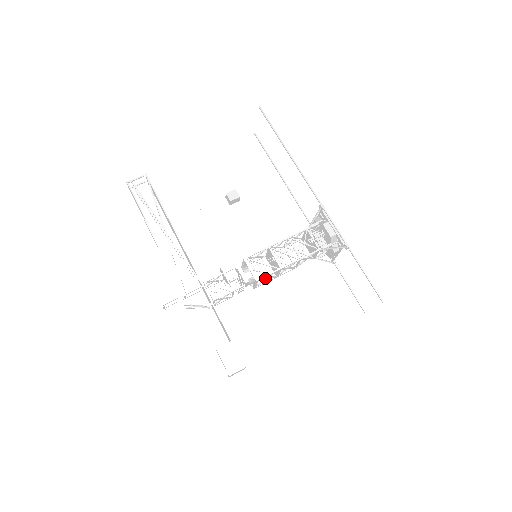
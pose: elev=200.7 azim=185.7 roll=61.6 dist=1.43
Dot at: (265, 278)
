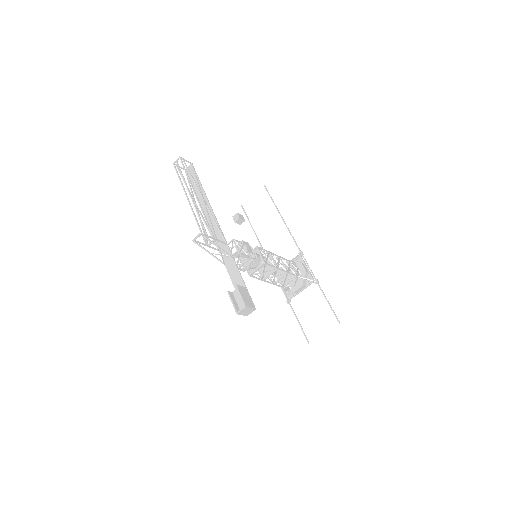
Dot at: (264, 269)
